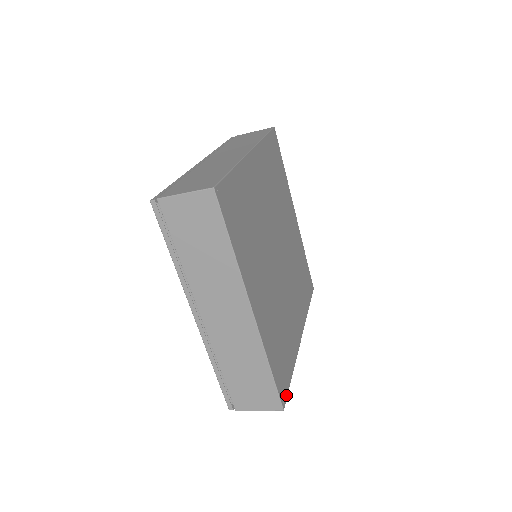
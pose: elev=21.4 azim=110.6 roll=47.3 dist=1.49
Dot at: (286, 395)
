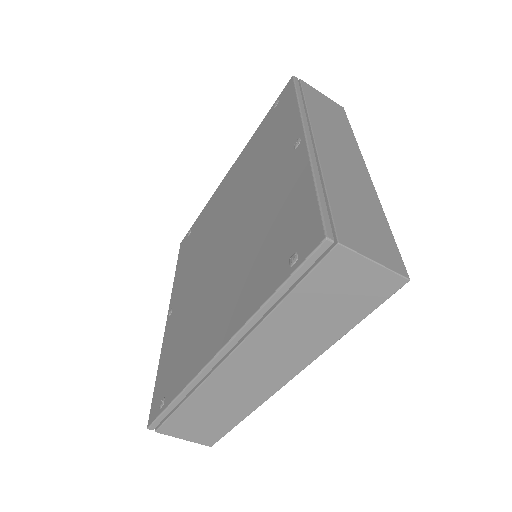
Dot at: occluded
